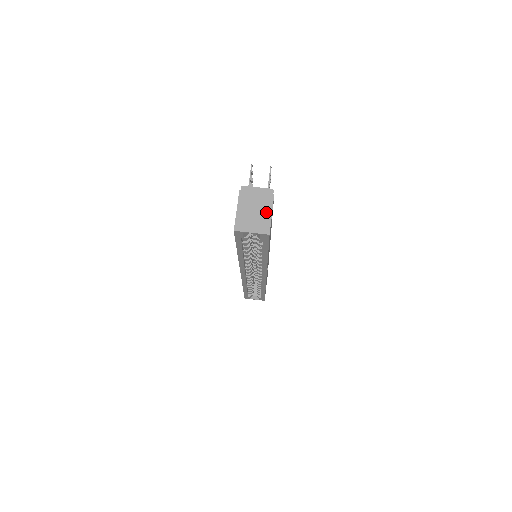
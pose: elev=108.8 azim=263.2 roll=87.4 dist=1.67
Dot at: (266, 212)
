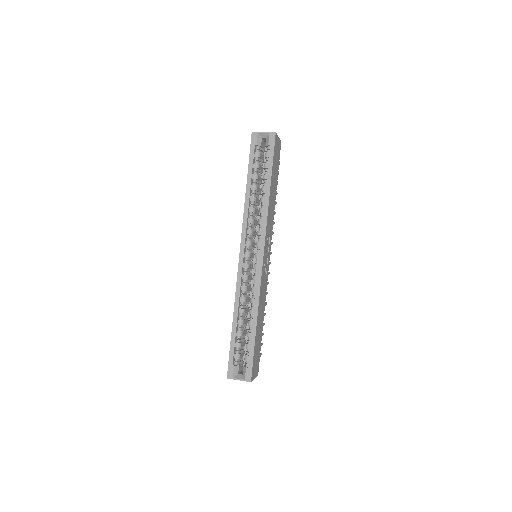
Dot at: occluded
